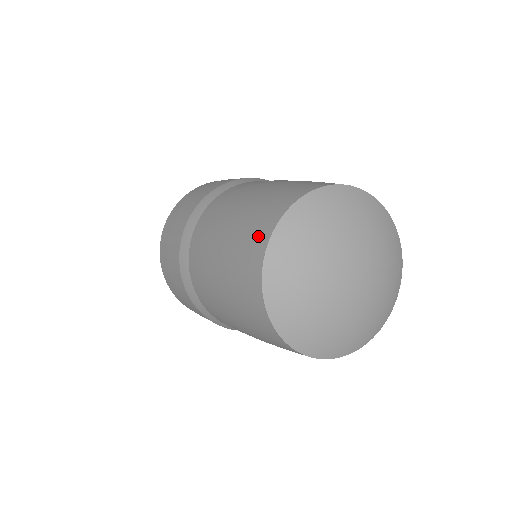
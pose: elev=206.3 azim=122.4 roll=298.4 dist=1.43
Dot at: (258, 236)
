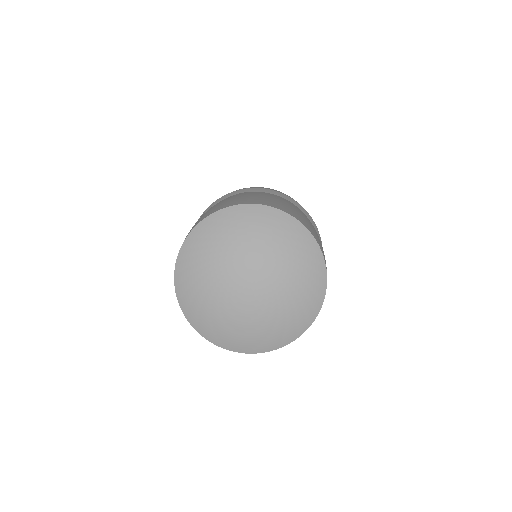
Dot at: occluded
